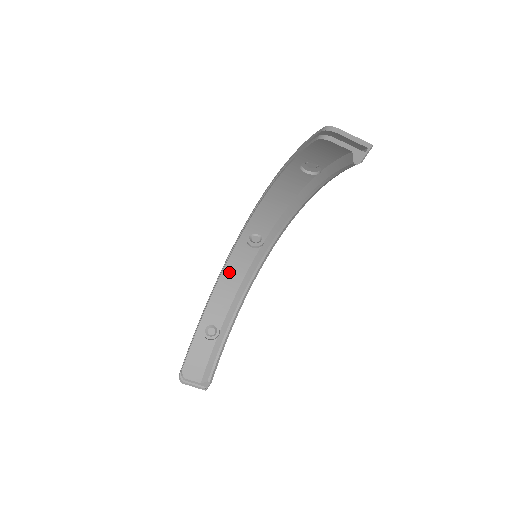
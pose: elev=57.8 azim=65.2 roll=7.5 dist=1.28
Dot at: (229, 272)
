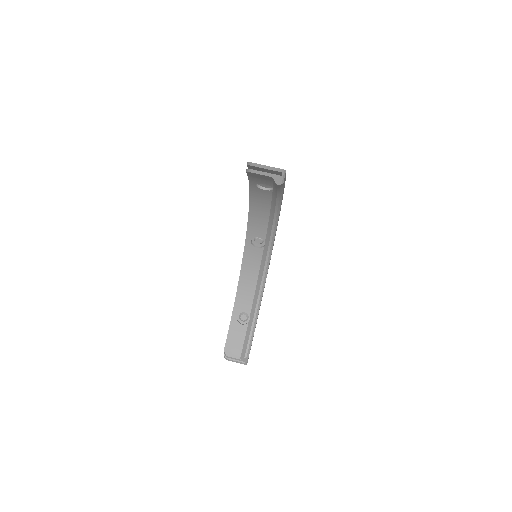
Dot at: (246, 269)
